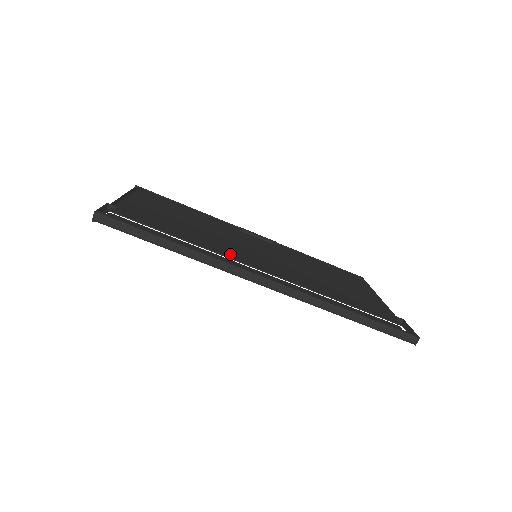
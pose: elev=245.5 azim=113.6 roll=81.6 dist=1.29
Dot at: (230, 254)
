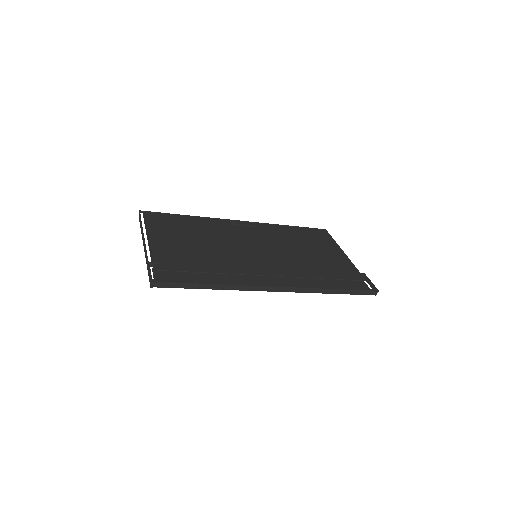
Dot at: (243, 269)
